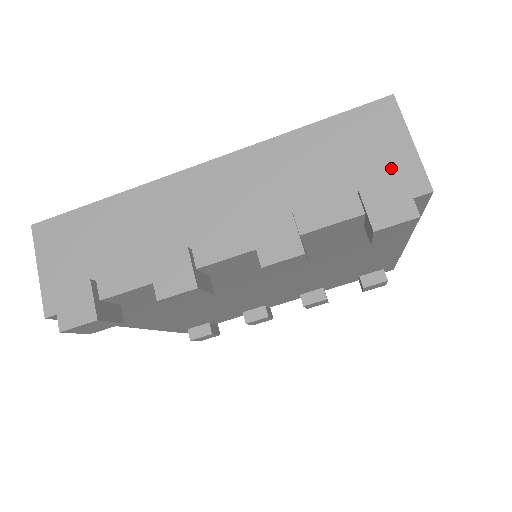
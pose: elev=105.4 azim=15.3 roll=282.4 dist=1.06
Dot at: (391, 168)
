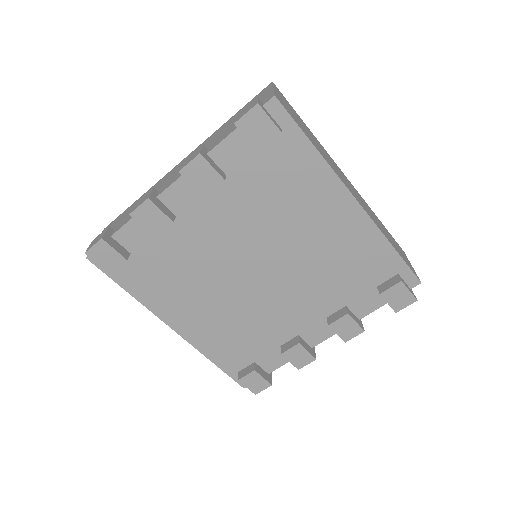
Dot at: occluded
